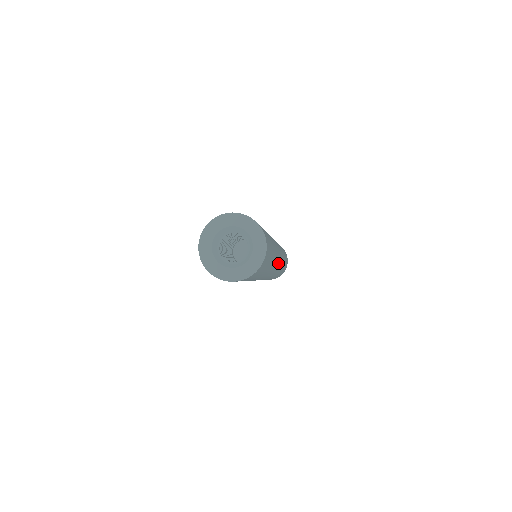
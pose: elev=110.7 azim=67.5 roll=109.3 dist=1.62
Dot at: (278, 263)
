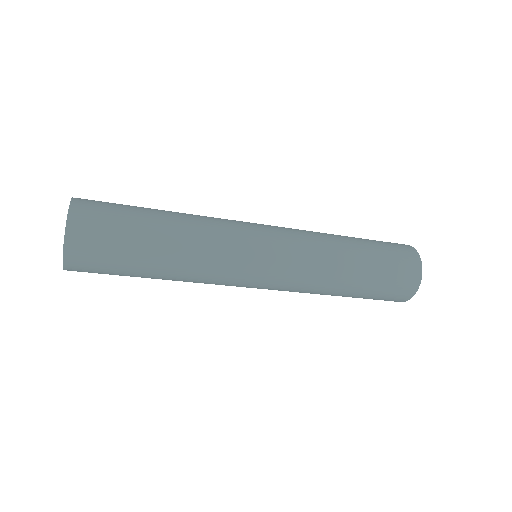
Dot at: (255, 262)
